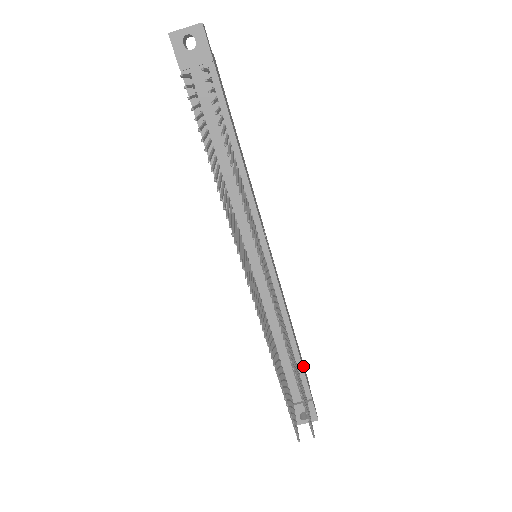
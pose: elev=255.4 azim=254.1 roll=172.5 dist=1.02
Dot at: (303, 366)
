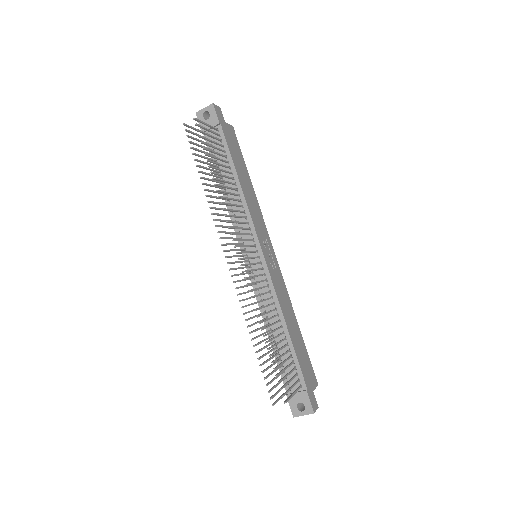
Dot at: (303, 361)
